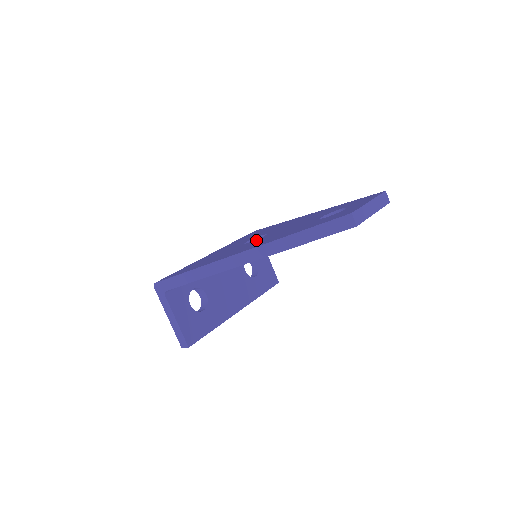
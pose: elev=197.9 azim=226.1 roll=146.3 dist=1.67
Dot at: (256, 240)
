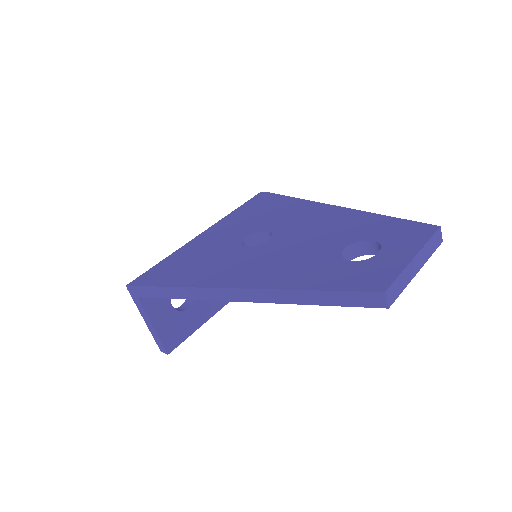
Dot at: (256, 249)
